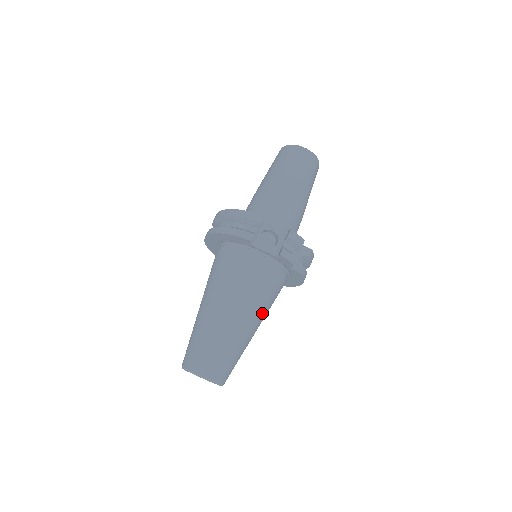
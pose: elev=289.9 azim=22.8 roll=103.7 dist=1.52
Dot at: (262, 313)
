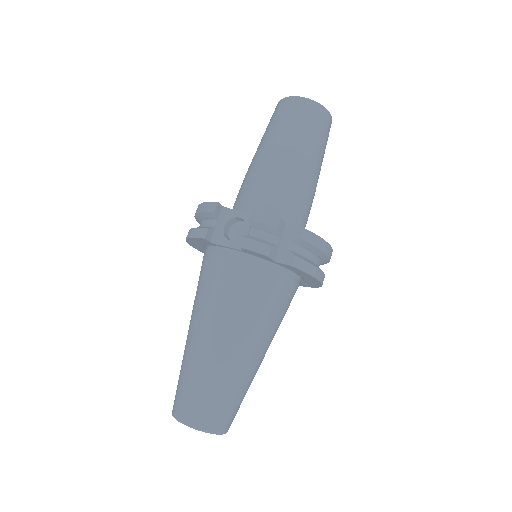
Dot at: (252, 331)
